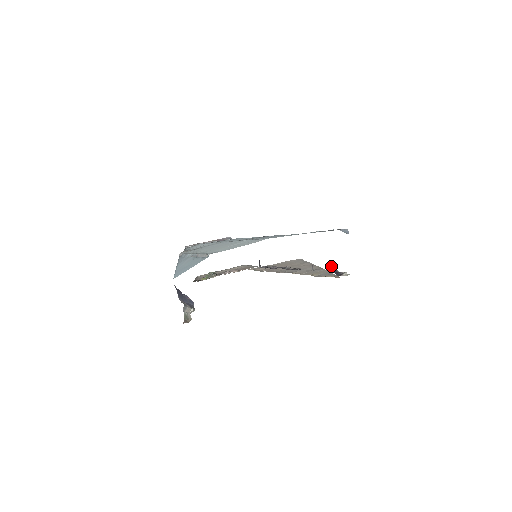
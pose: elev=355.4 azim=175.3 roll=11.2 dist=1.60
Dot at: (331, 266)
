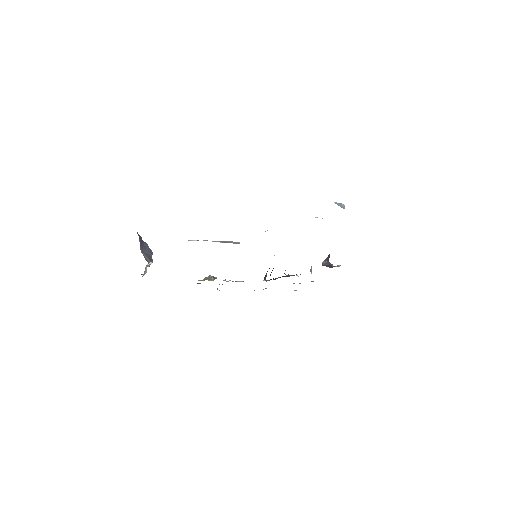
Dot at: (326, 259)
